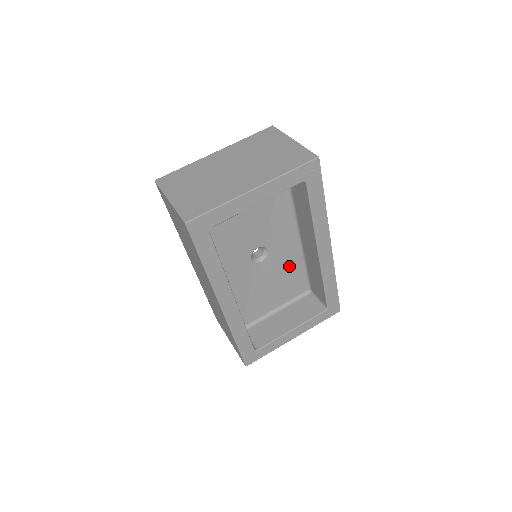
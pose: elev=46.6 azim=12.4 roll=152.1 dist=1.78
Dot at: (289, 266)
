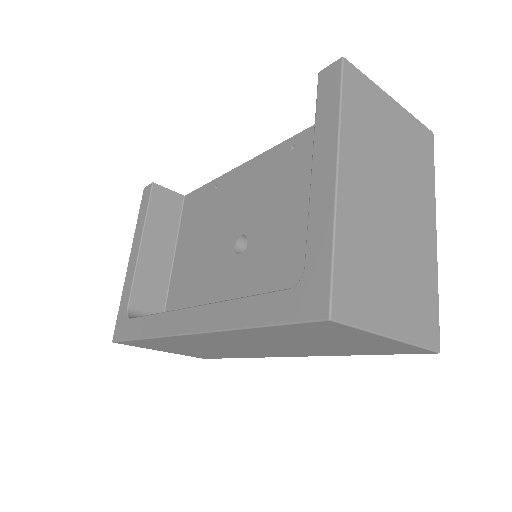
Dot at: occluded
